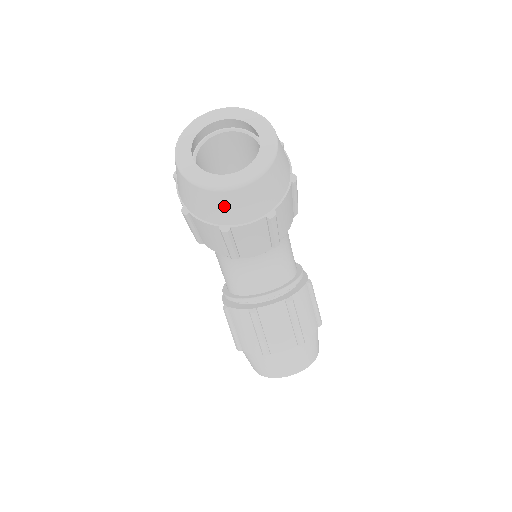
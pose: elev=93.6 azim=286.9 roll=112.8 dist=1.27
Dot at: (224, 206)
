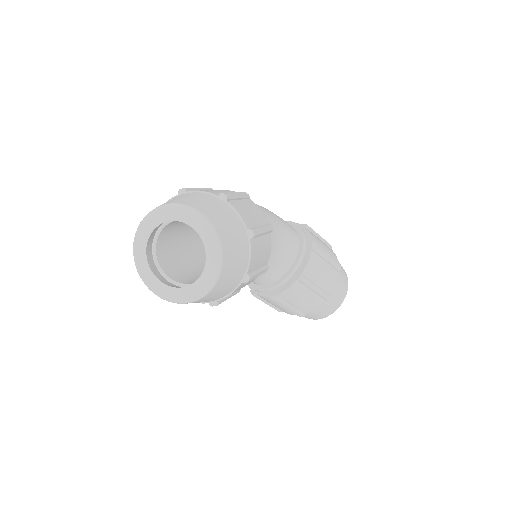
Dot at: (202, 301)
